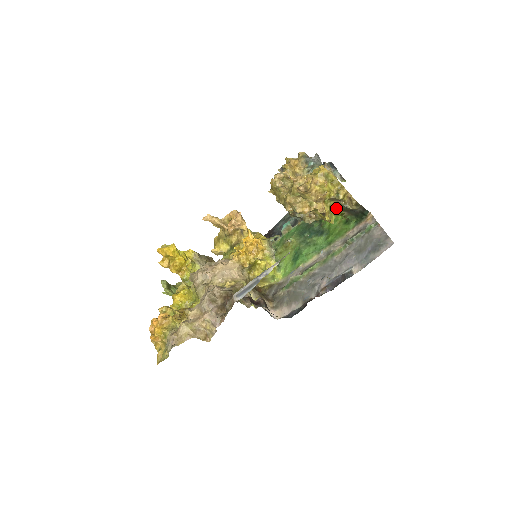
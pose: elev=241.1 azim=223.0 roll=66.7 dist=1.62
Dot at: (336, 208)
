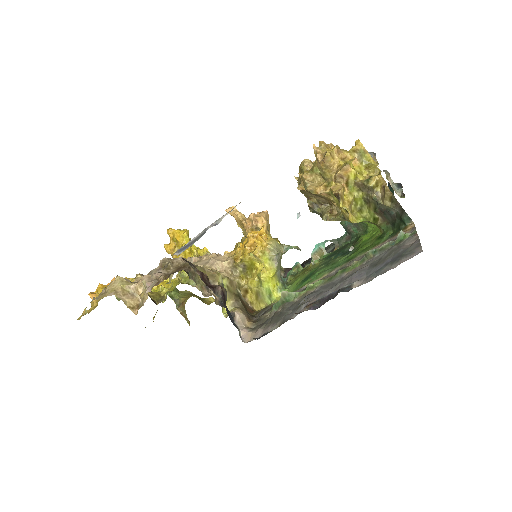
Dot at: (367, 207)
